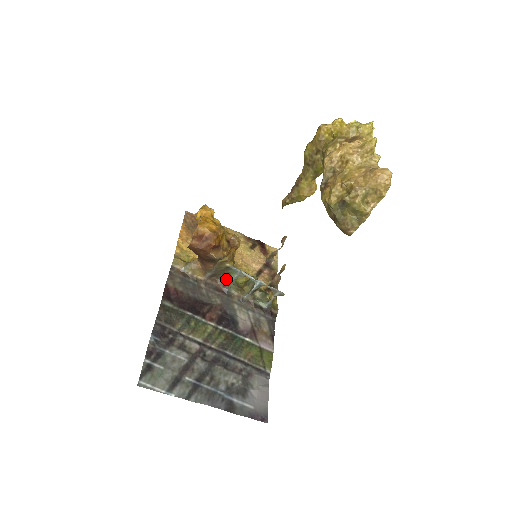
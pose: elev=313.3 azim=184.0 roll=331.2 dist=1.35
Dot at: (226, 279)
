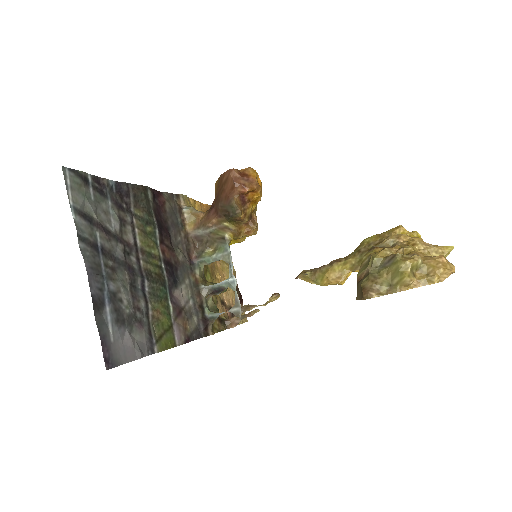
Dot at: (206, 252)
